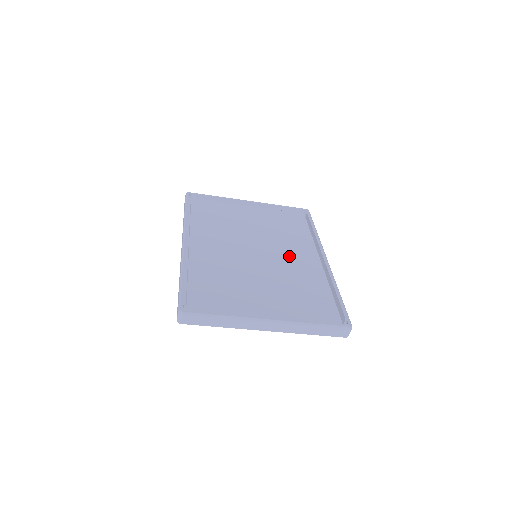
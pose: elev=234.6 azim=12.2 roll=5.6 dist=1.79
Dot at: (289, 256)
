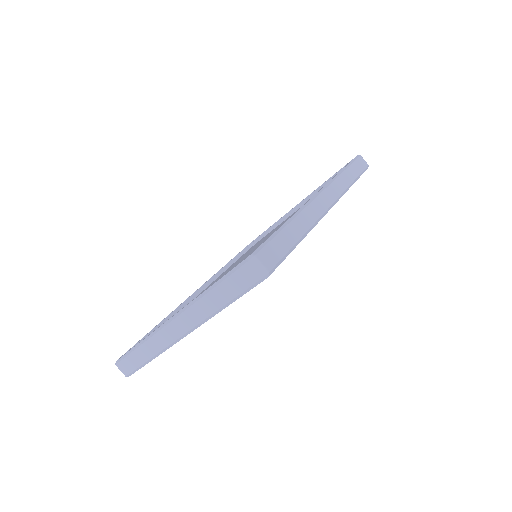
Dot at: occluded
